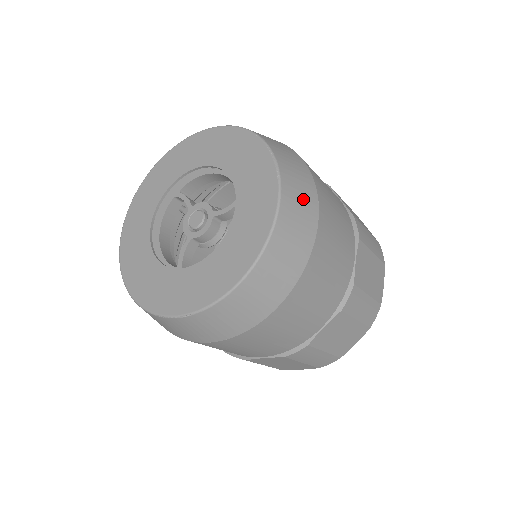
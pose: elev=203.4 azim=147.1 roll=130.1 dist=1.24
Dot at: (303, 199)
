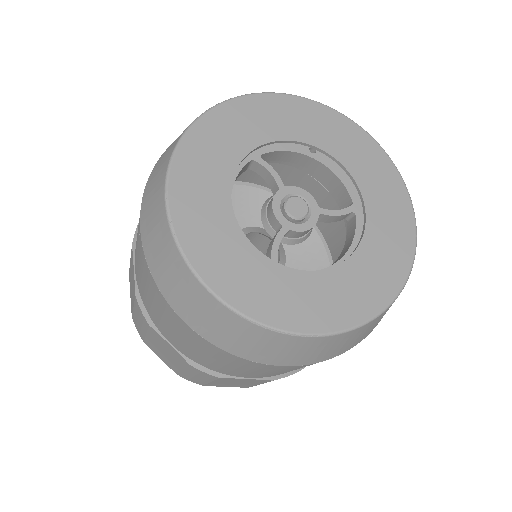
Dot at: occluded
